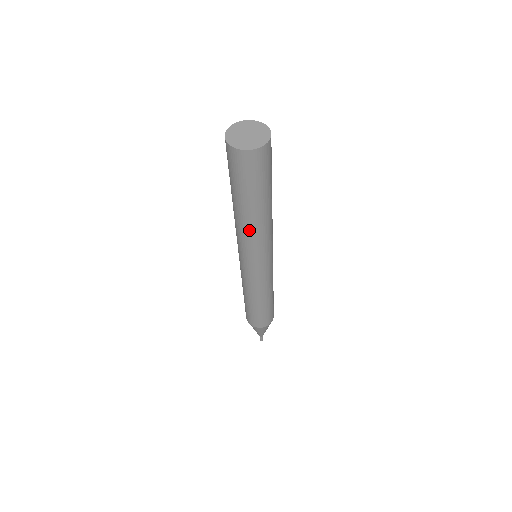
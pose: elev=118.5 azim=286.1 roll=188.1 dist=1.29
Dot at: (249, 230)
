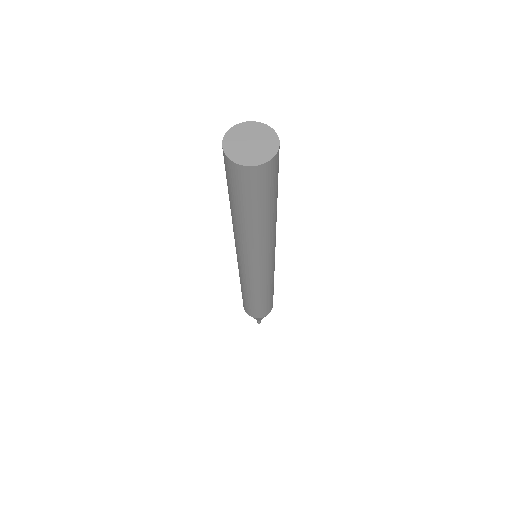
Dot at: (239, 235)
